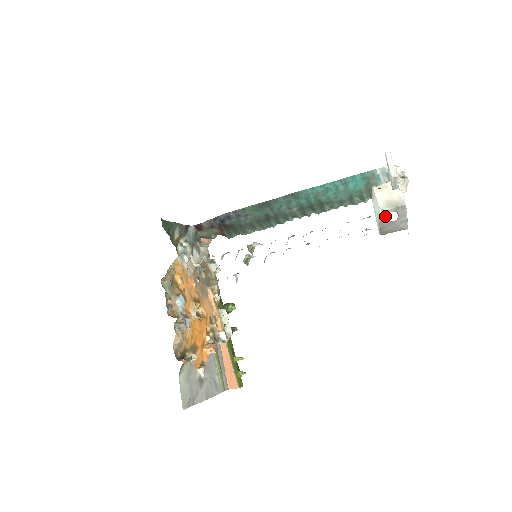
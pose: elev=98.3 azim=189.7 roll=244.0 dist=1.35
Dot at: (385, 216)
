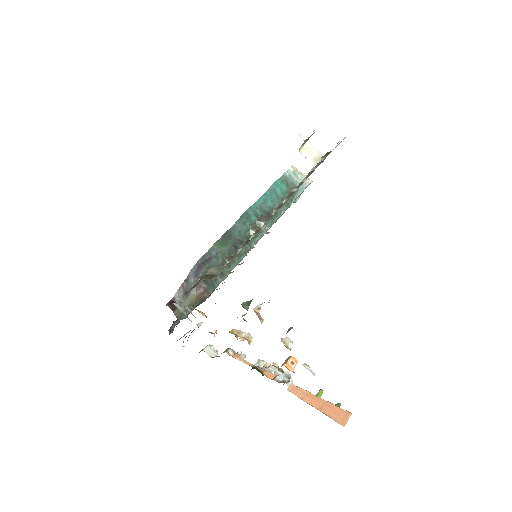
Dot at: occluded
